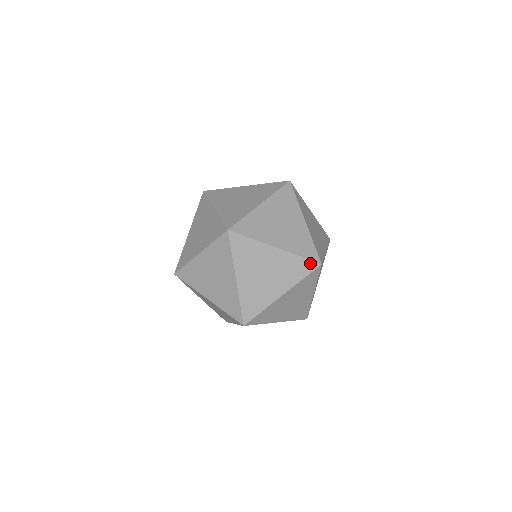
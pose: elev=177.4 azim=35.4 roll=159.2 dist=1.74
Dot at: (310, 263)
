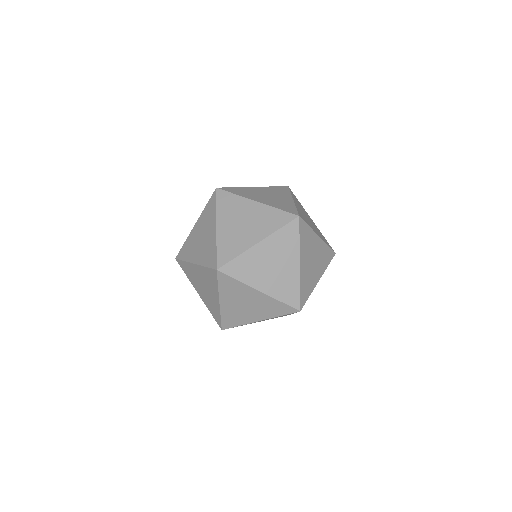
Dot at: occluded
